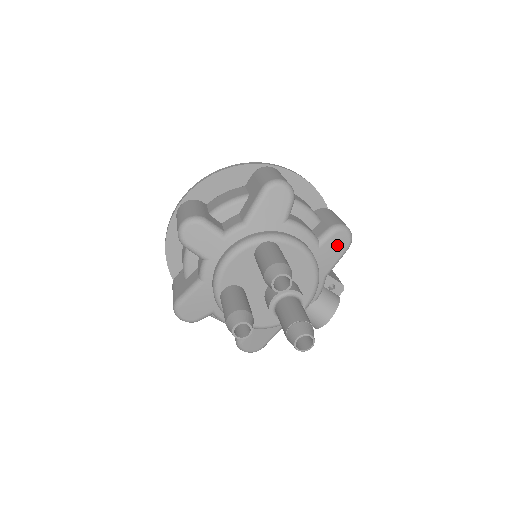
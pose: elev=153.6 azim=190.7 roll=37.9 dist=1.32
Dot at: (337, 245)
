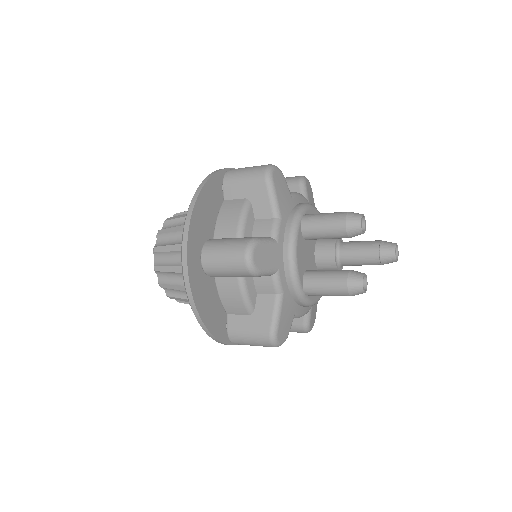
Dot at: (310, 193)
